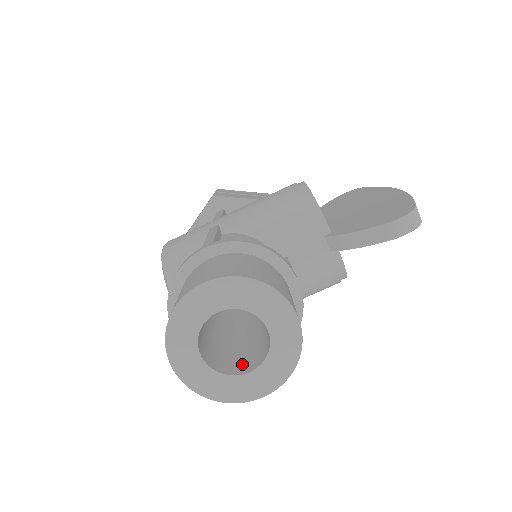
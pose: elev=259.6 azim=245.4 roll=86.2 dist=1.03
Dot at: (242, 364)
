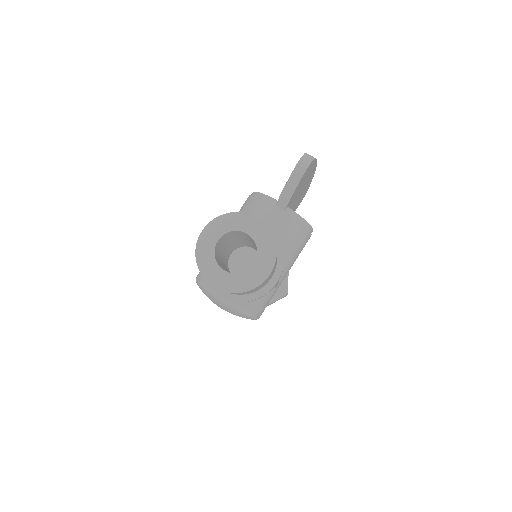
Dot at: occluded
